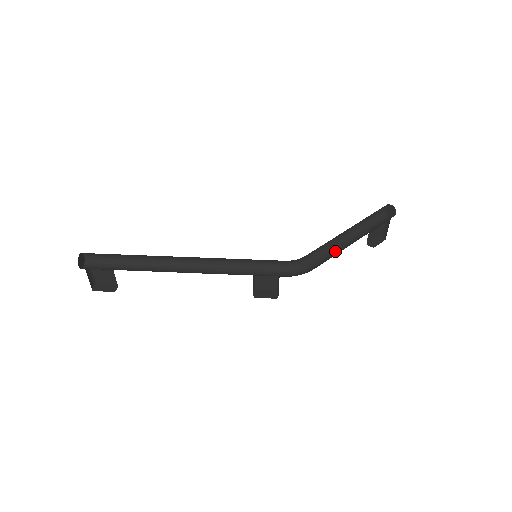
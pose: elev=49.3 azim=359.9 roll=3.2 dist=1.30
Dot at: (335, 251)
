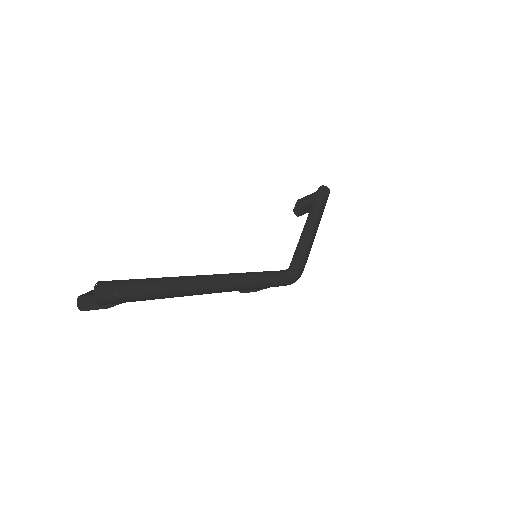
Dot at: (301, 243)
